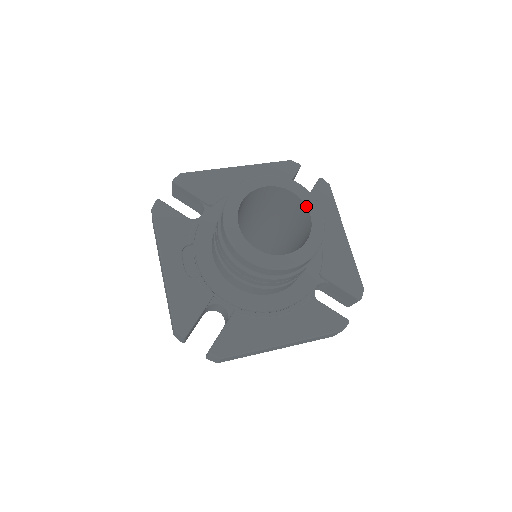
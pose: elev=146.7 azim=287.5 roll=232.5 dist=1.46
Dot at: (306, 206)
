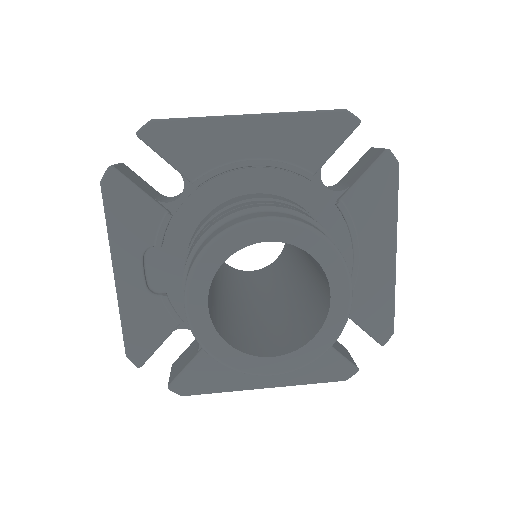
Dot at: (328, 282)
